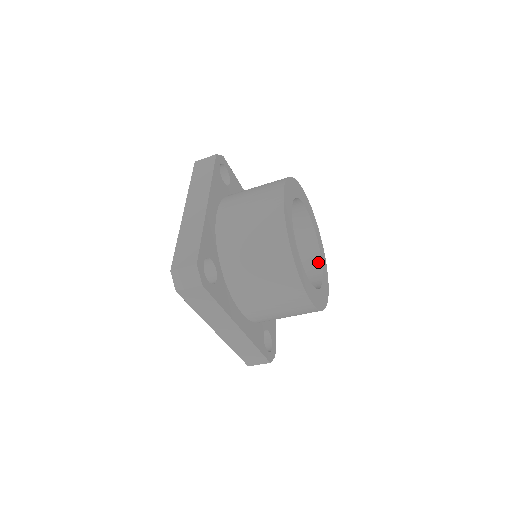
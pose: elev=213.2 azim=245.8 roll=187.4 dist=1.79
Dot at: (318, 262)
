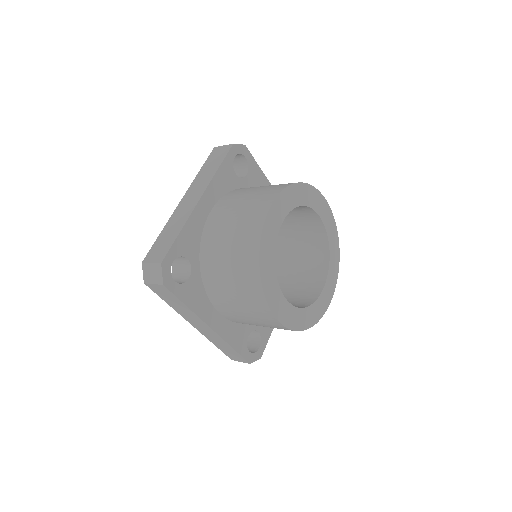
Dot at: (312, 212)
